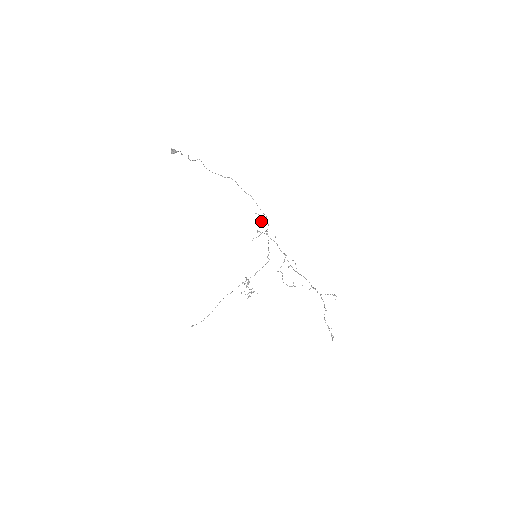
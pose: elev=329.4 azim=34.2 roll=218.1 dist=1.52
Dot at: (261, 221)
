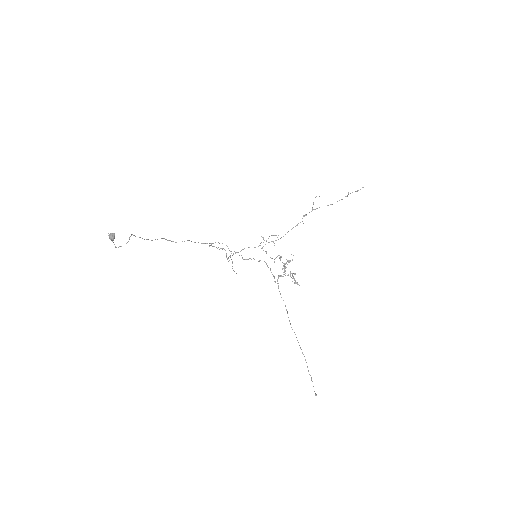
Dot at: occluded
